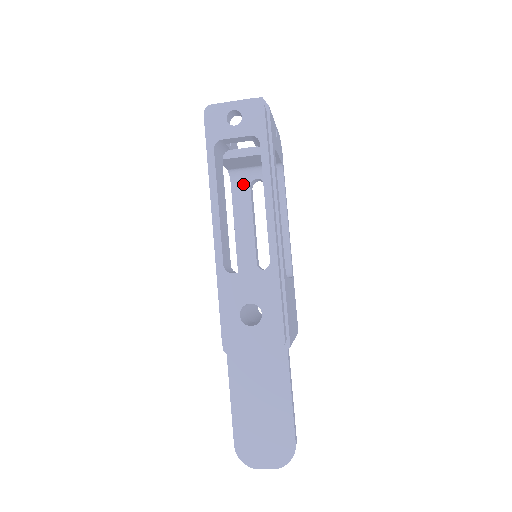
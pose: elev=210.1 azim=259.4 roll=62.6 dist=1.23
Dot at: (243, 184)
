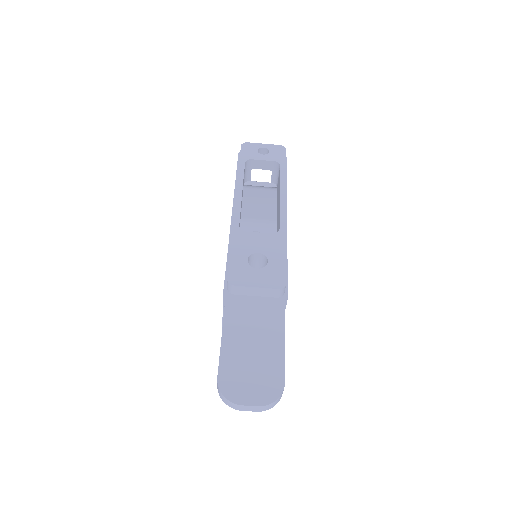
Dot at: occluded
